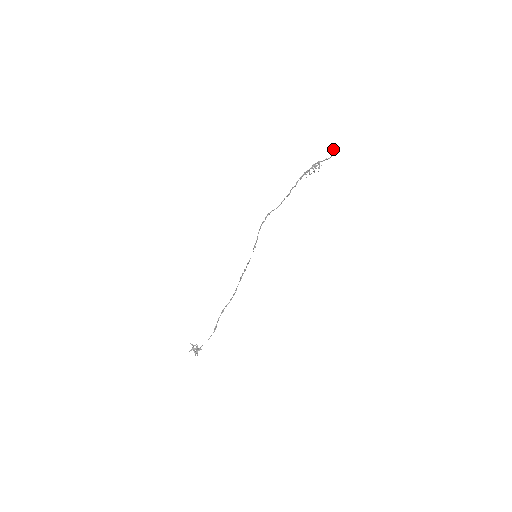
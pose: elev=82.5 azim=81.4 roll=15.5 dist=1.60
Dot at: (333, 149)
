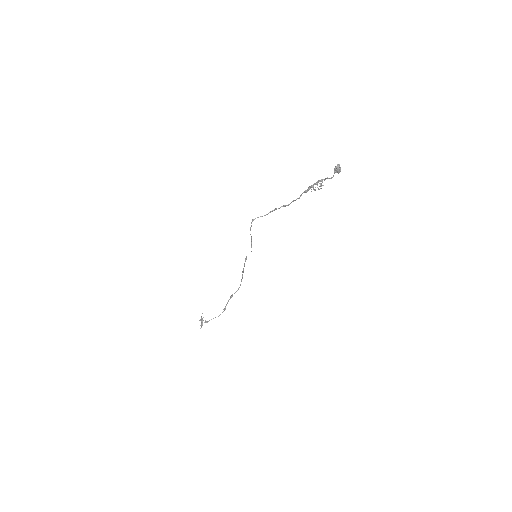
Dot at: (334, 169)
